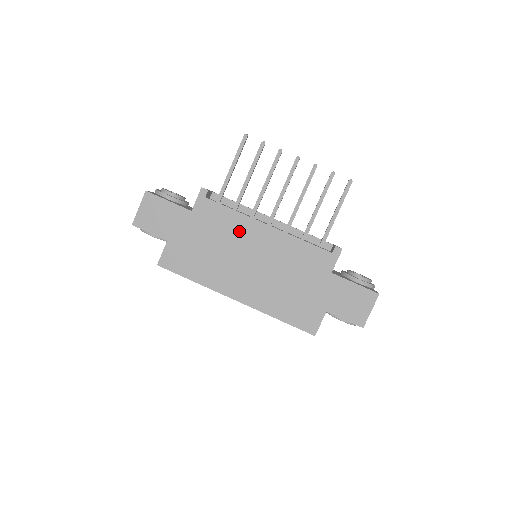
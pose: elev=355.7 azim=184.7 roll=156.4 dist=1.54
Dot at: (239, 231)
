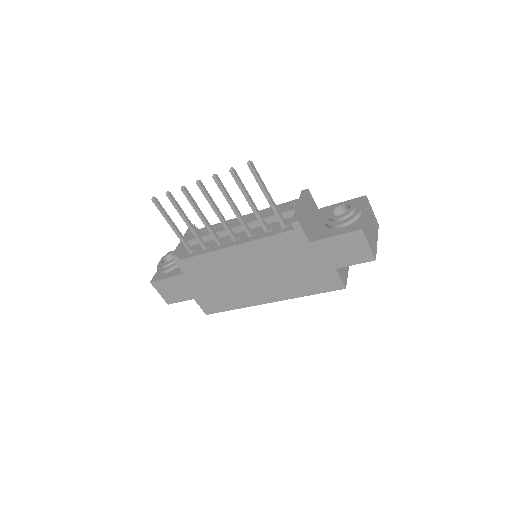
Dot at: (222, 264)
